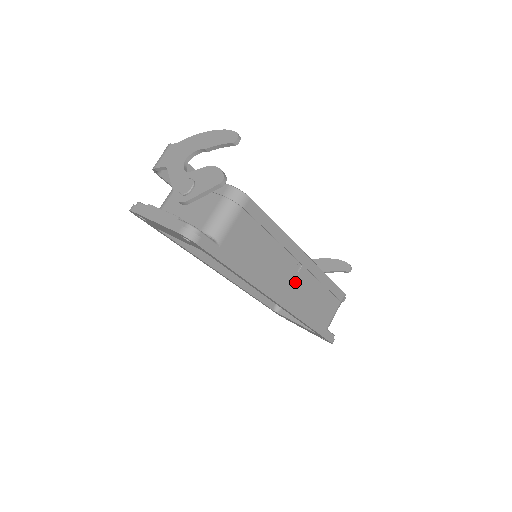
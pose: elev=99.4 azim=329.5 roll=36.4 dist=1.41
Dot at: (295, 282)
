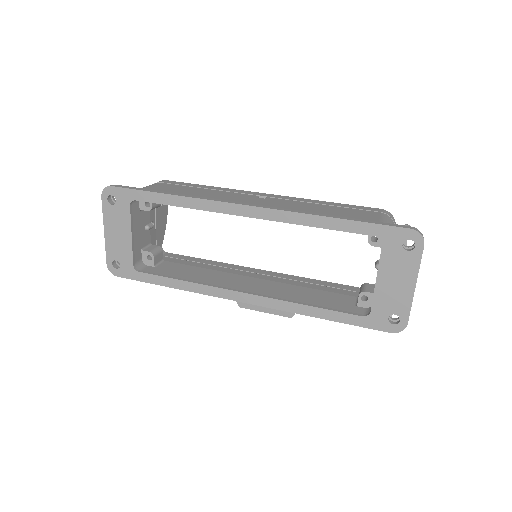
Dot at: (265, 202)
